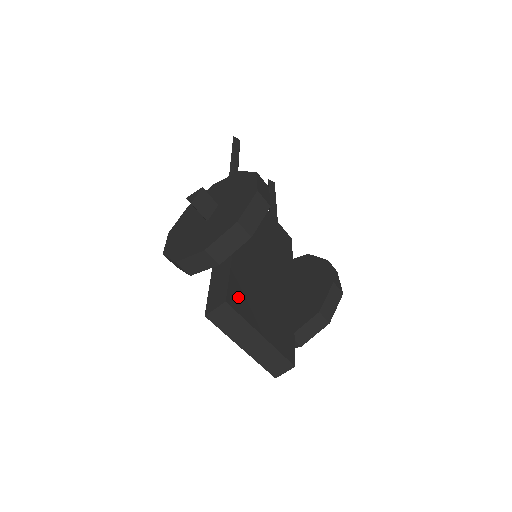
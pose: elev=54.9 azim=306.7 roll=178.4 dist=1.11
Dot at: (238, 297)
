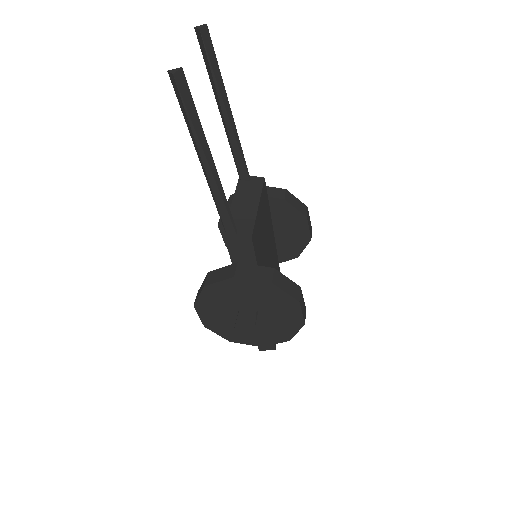
Dot at: occluded
